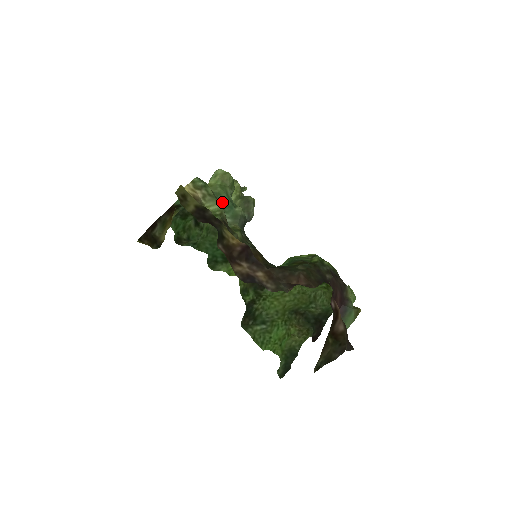
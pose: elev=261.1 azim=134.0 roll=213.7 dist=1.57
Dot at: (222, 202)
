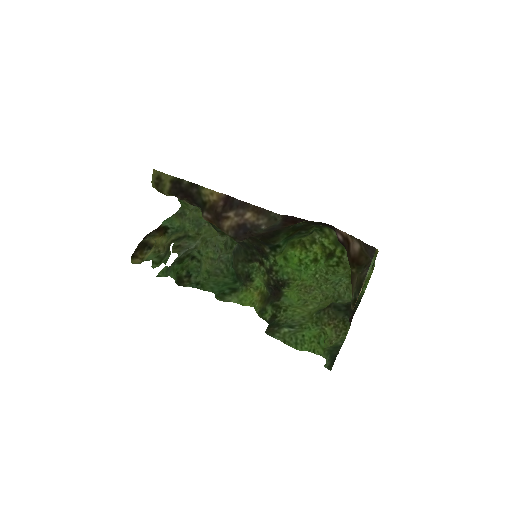
Dot at: occluded
